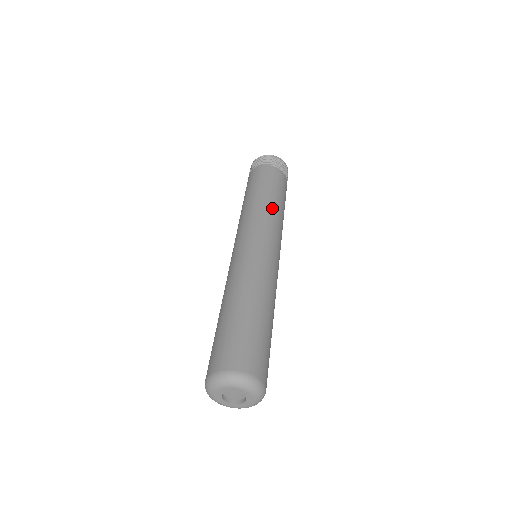
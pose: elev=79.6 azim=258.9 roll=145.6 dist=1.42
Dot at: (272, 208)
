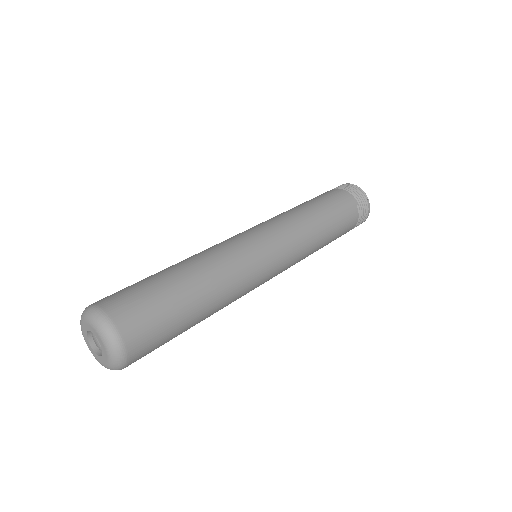
Dot at: (314, 239)
